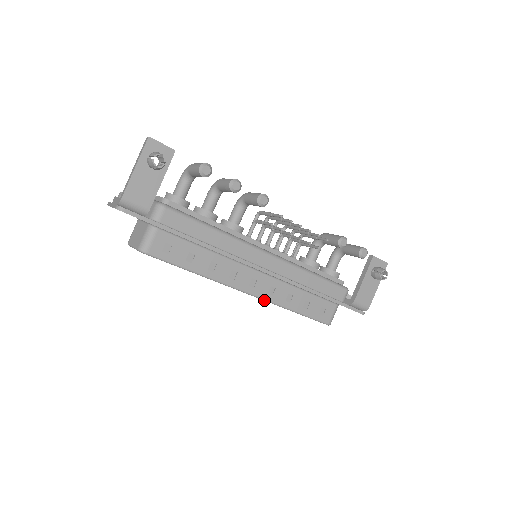
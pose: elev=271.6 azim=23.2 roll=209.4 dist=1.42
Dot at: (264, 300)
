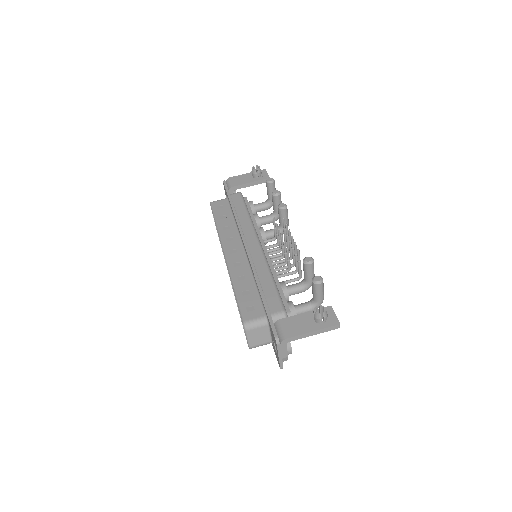
Dot at: (227, 266)
